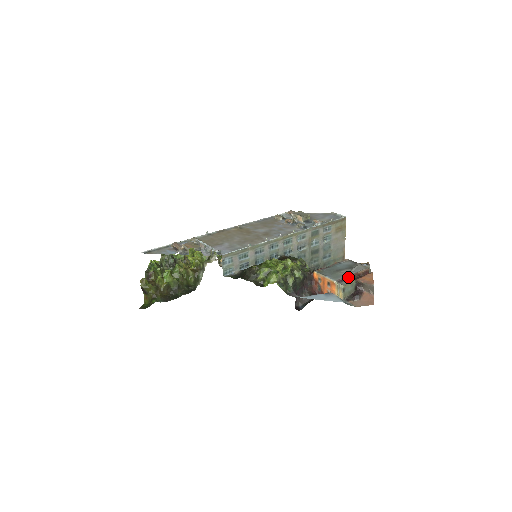
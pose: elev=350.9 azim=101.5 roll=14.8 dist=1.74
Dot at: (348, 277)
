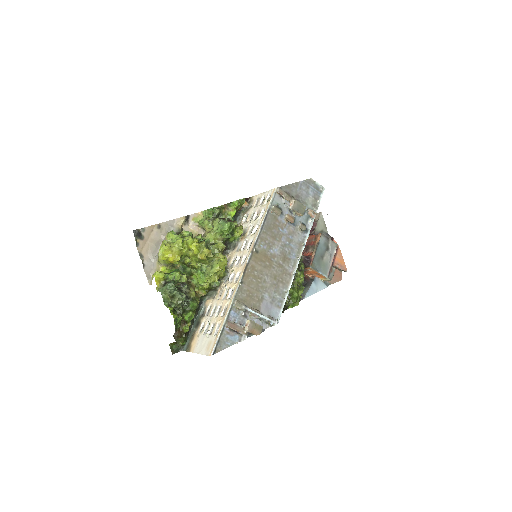
Dot at: (331, 267)
